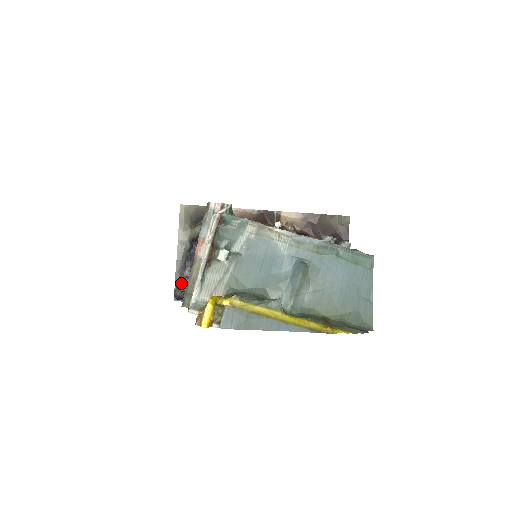
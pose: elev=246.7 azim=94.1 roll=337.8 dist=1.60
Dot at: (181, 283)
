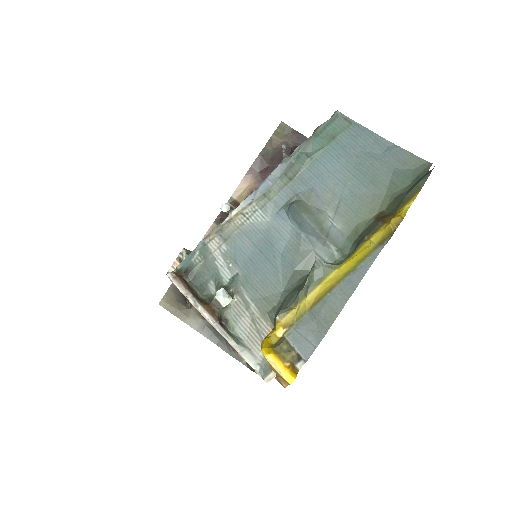
Dot at: occluded
